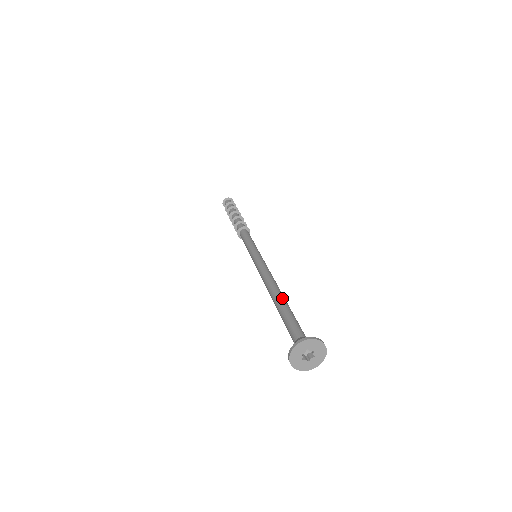
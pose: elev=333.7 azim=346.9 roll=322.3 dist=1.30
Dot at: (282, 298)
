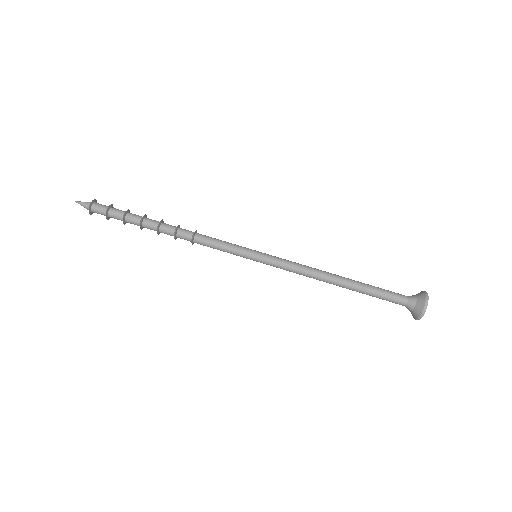
Dot at: (351, 284)
